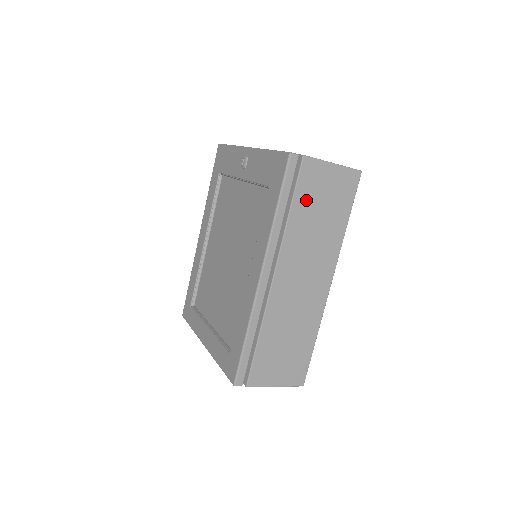
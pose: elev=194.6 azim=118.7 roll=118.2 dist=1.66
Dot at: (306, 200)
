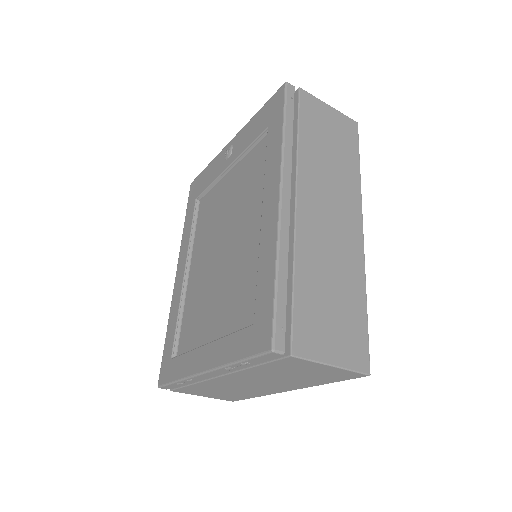
Dot at: (312, 129)
